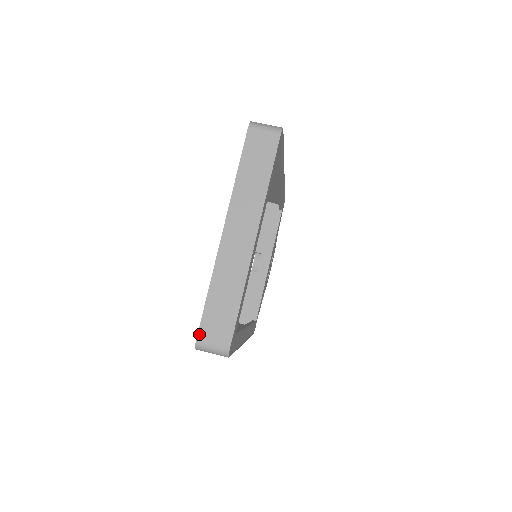
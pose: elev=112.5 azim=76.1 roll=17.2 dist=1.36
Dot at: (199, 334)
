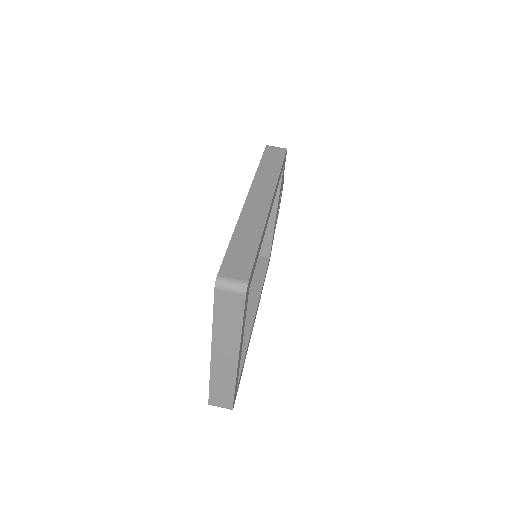
Dot at: (209, 401)
